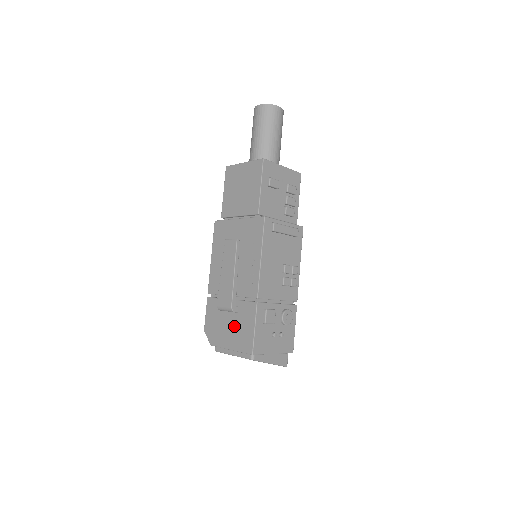
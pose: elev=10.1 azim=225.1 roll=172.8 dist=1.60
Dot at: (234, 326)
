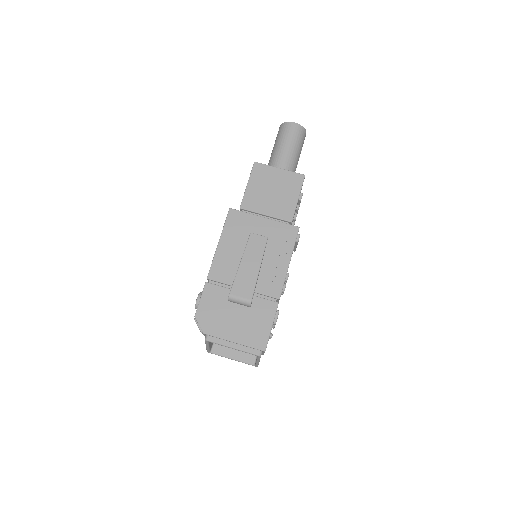
Dot at: (244, 320)
